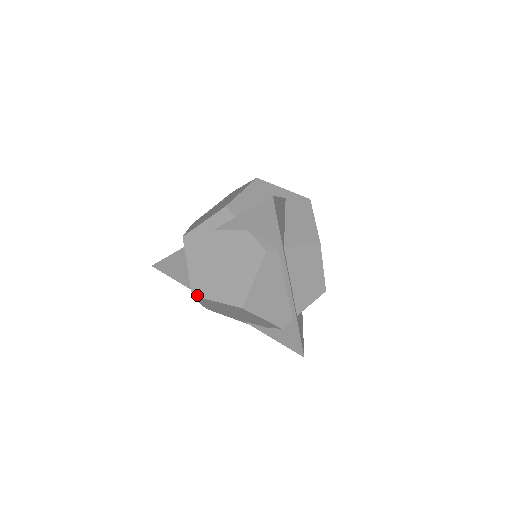
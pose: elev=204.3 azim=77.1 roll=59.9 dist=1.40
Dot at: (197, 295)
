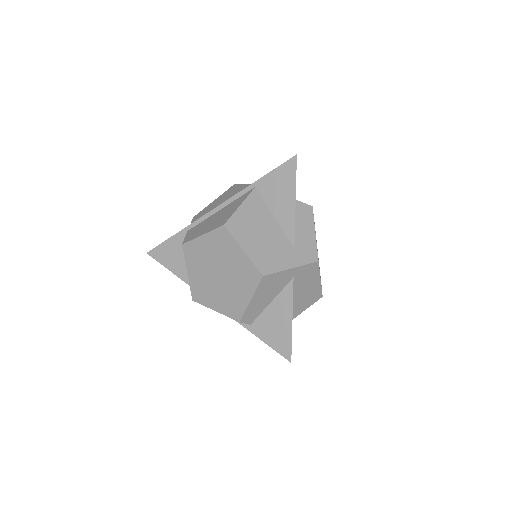
Dot at: occluded
